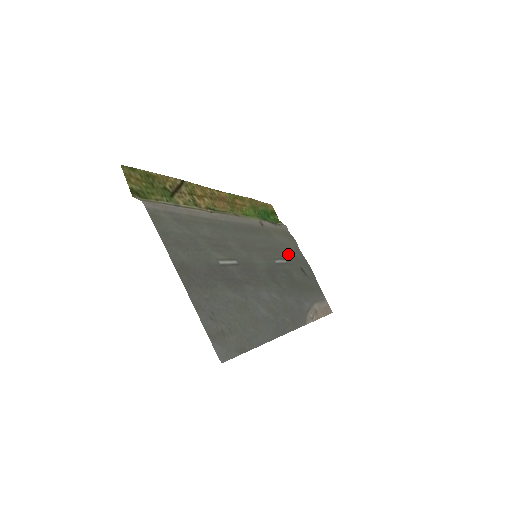
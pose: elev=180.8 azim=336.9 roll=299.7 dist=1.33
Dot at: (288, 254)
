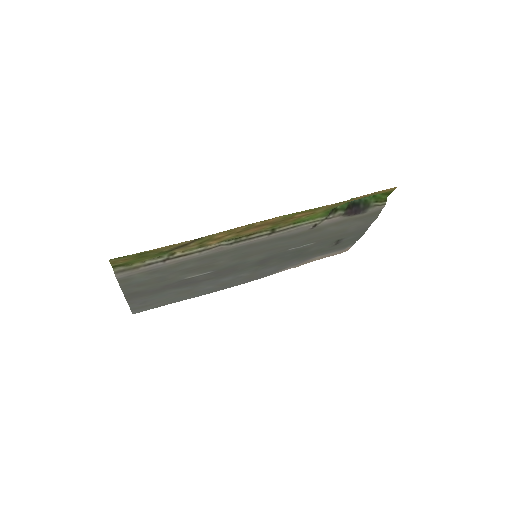
Dot at: (331, 236)
